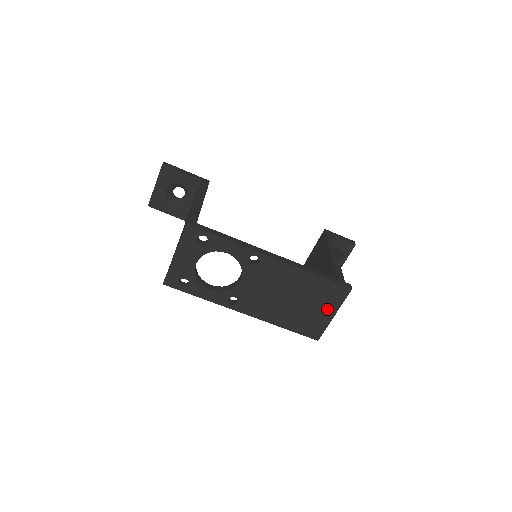
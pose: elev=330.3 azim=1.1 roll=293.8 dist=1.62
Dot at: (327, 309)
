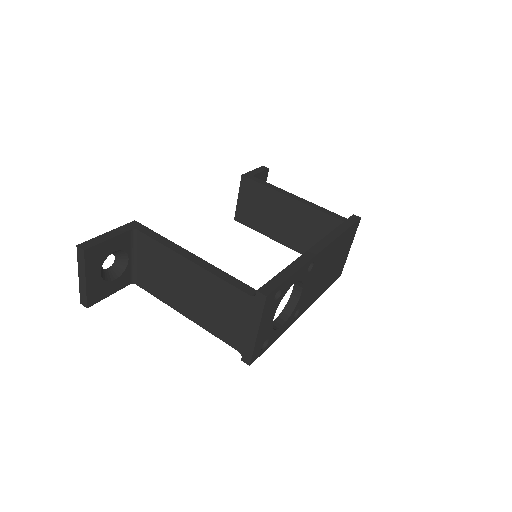
Dot at: (347, 248)
